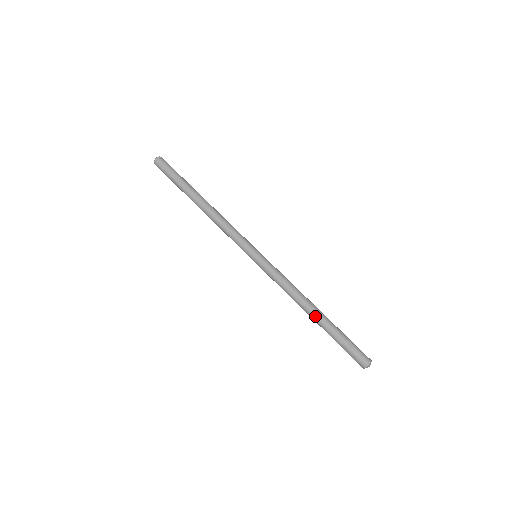
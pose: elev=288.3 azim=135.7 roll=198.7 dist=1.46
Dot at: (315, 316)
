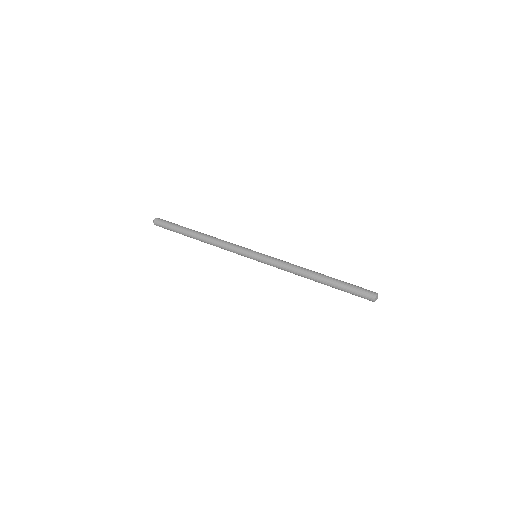
Dot at: (318, 281)
